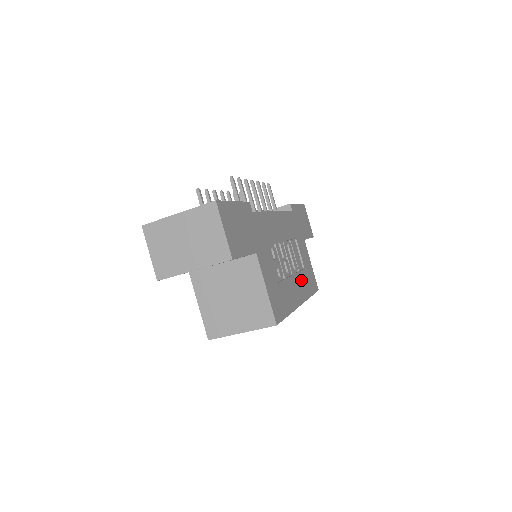
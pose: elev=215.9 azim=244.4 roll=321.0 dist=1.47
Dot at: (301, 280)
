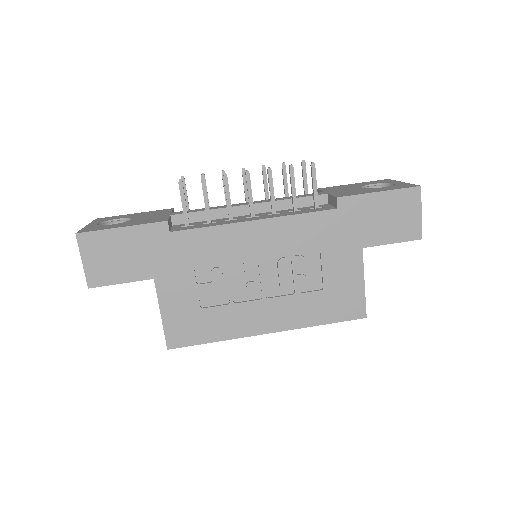
Dot at: (294, 305)
